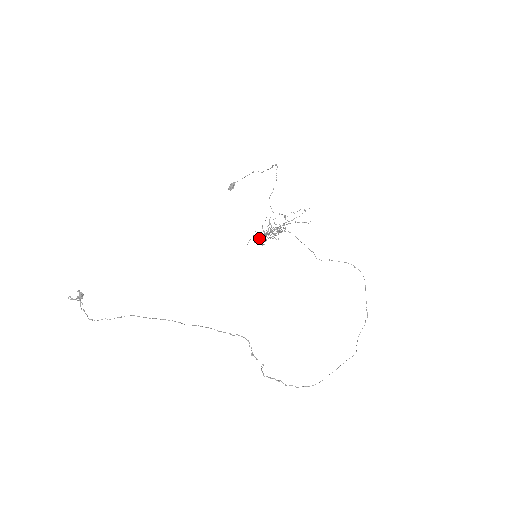
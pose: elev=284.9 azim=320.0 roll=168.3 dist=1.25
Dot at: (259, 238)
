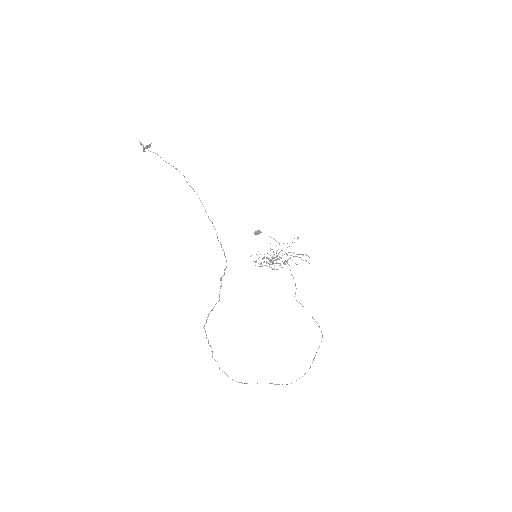
Dot at: occluded
